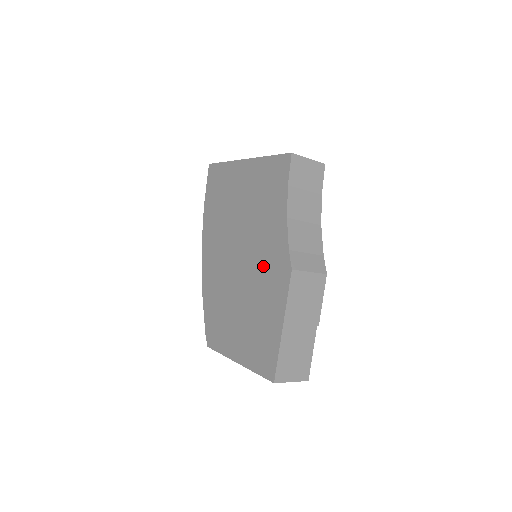
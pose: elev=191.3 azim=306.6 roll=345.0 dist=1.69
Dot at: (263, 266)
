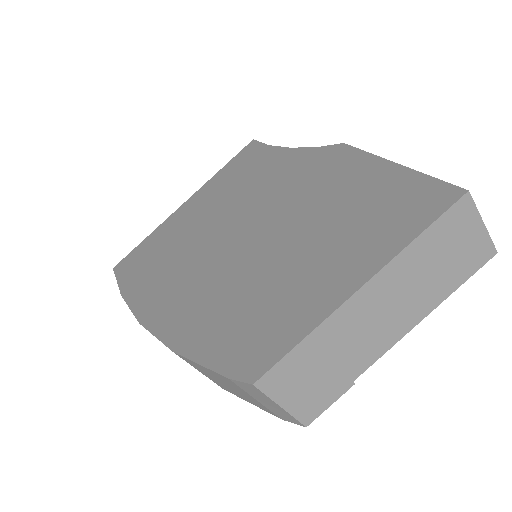
Dot at: (293, 190)
